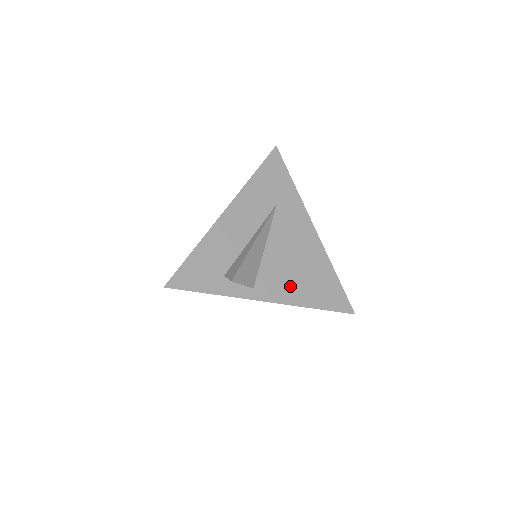
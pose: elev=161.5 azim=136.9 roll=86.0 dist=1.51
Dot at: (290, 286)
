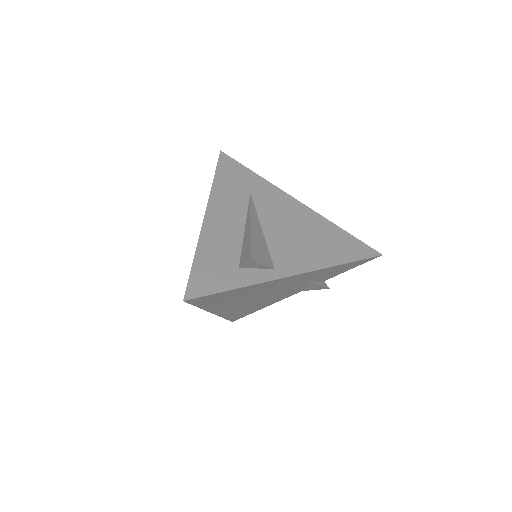
Dot at: (307, 254)
